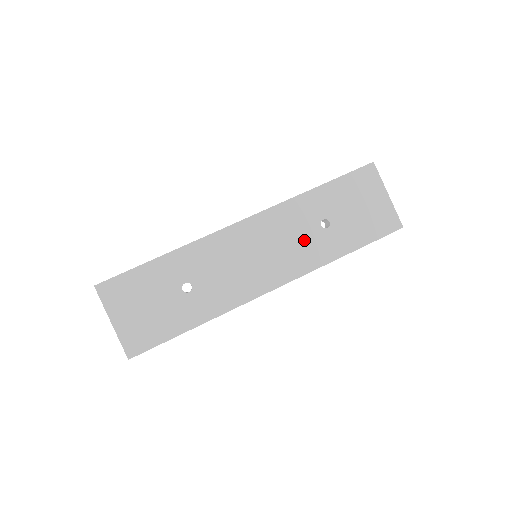
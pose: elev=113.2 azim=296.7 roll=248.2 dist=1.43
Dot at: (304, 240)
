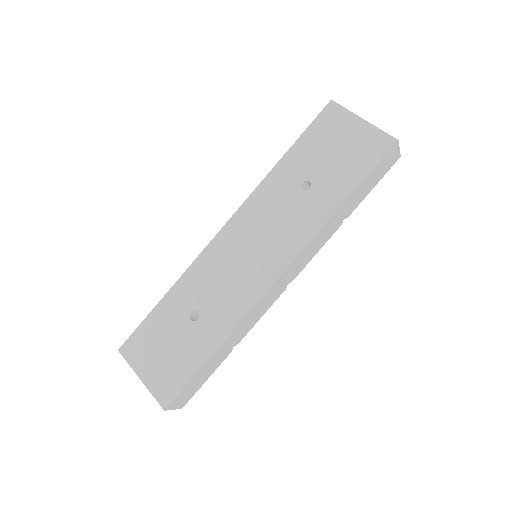
Dot at: (290, 213)
